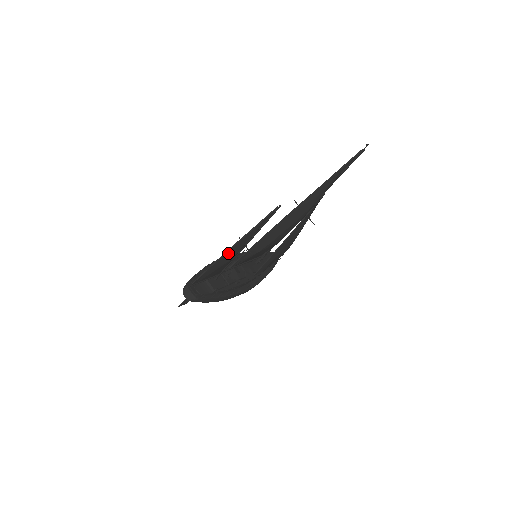
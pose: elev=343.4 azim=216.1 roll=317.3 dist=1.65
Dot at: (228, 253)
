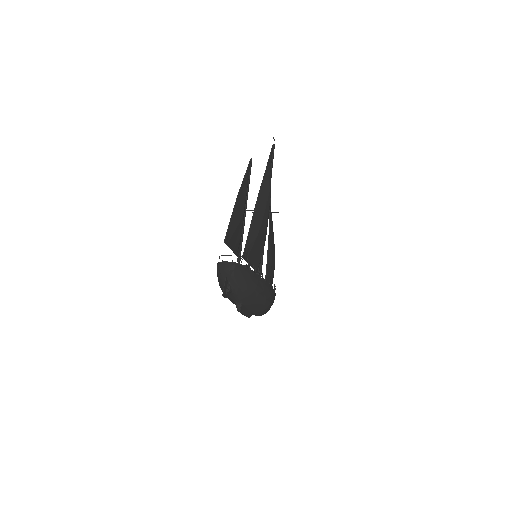
Dot at: (238, 203)
